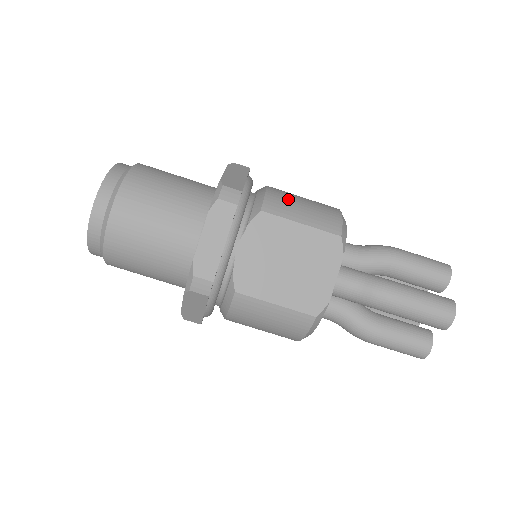
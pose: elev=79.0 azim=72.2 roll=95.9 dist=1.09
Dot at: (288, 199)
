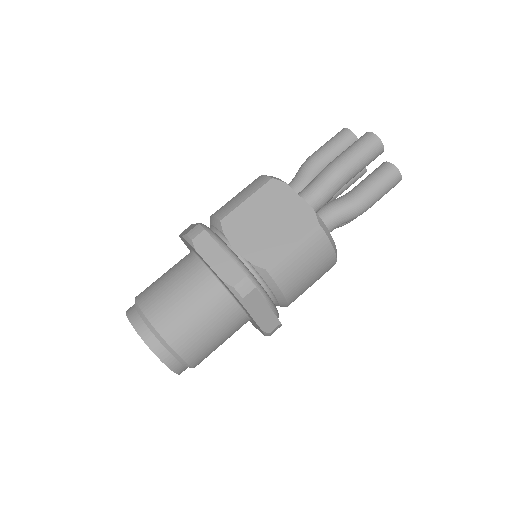
Dot at: (226, 204)
